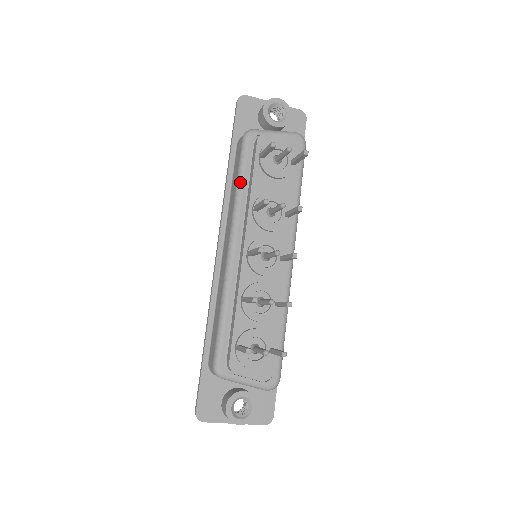
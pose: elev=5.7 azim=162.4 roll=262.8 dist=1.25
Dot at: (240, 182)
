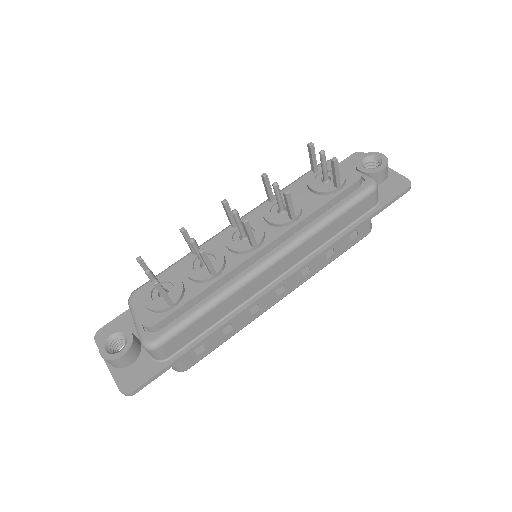
Dot at: (286, 187)
